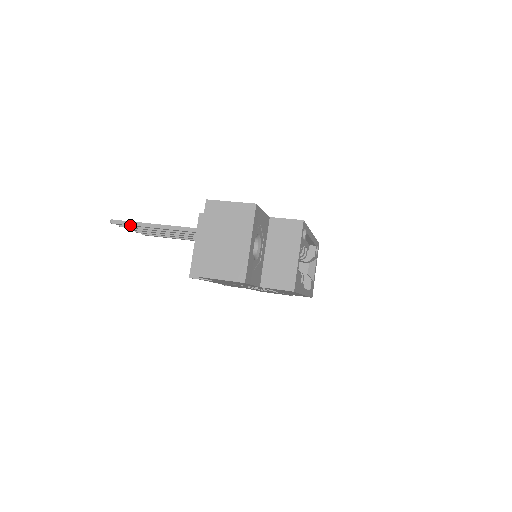
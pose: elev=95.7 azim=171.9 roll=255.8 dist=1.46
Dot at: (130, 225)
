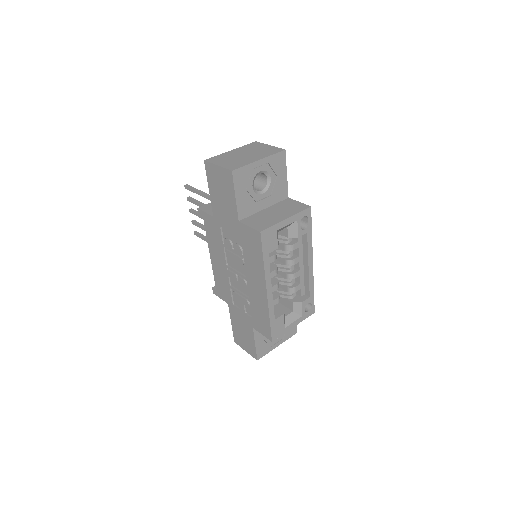
Dot at: (194, 190)
